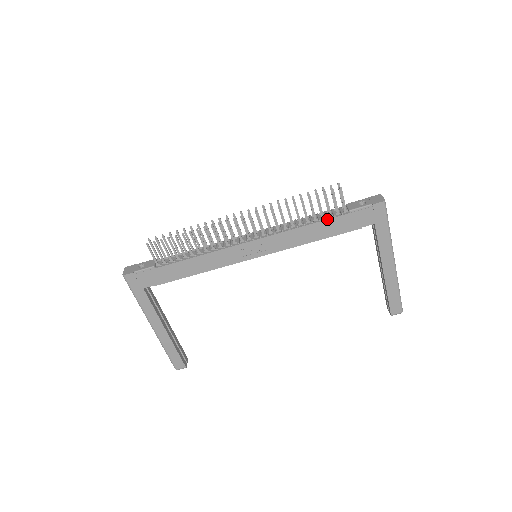
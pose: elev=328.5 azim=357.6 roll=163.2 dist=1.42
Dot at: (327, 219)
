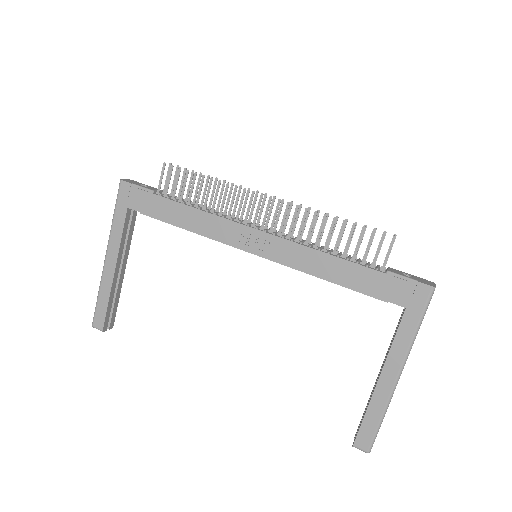
Dot at: (357, 263)
